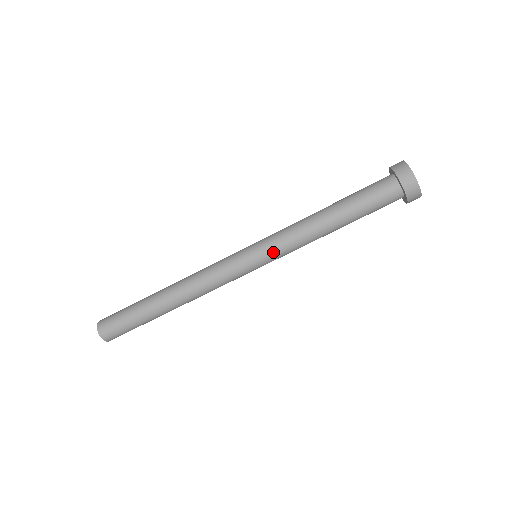
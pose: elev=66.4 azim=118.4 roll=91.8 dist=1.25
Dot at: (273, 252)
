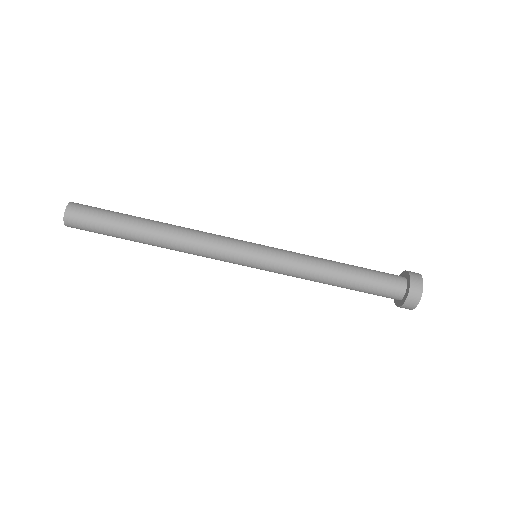
Dot at: (275, 264)
